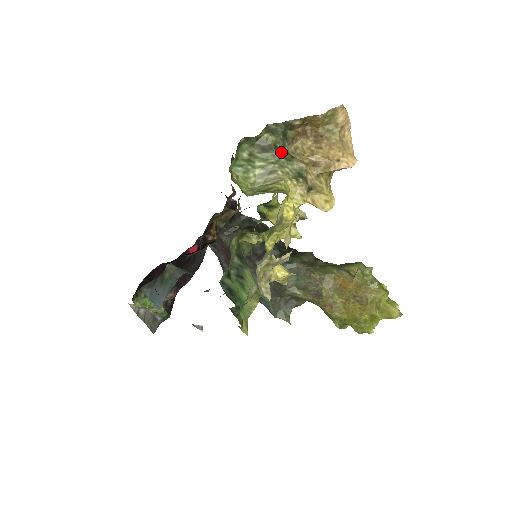
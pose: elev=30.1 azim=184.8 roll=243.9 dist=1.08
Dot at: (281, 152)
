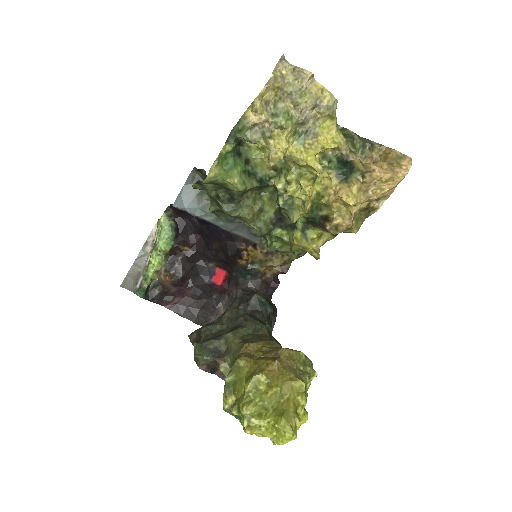
Dot at: (353, 143)
